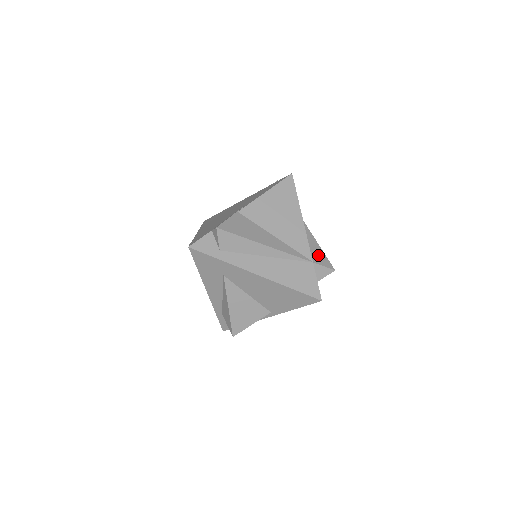
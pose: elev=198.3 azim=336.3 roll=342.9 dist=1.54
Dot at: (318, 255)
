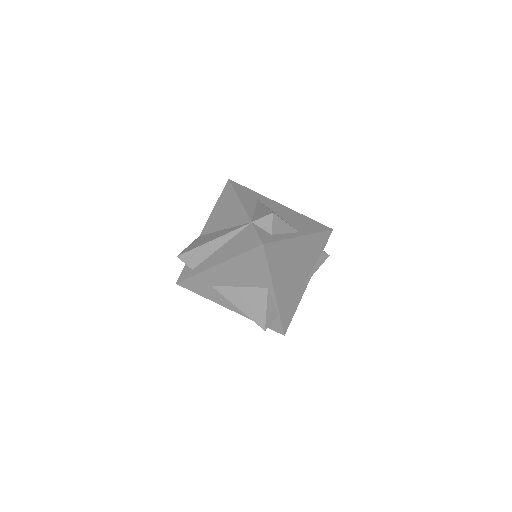
Dot at: (260, 214)
